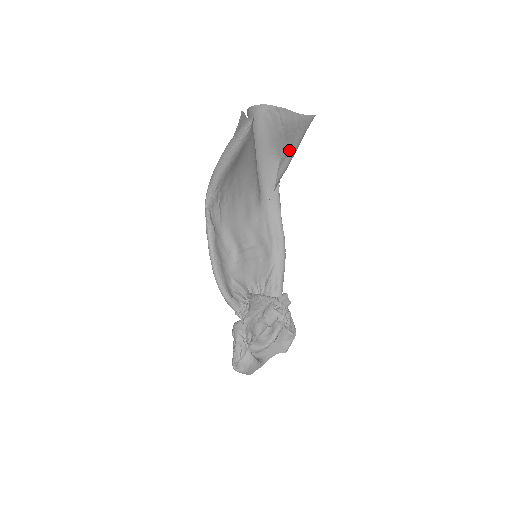
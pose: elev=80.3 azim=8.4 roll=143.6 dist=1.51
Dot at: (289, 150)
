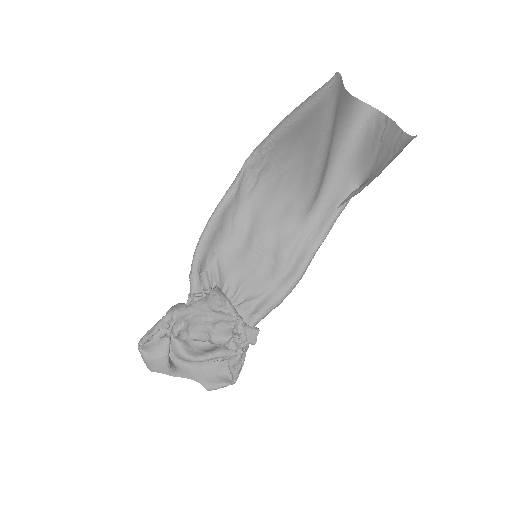
Dot at: (372, 177)
